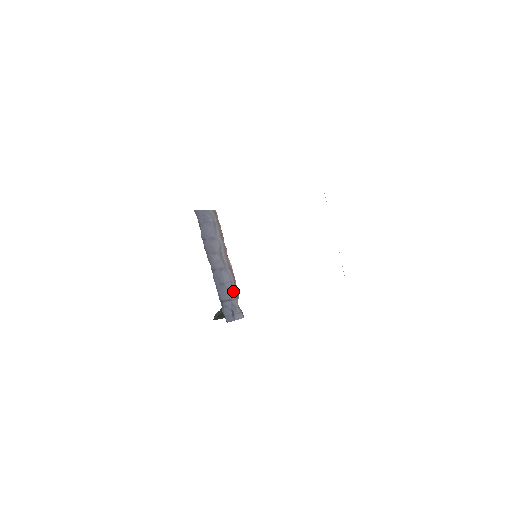
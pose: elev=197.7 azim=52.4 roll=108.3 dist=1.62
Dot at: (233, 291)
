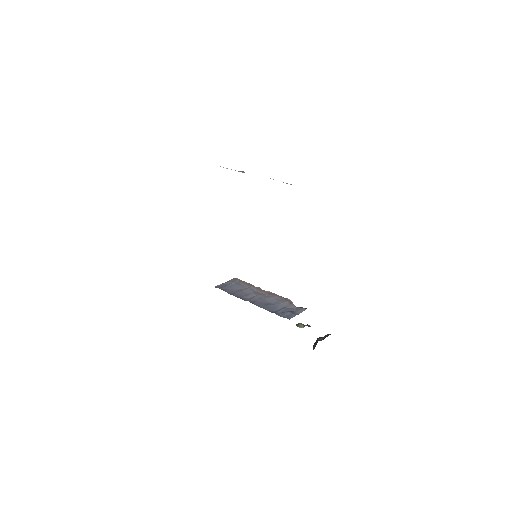
Dot at: (283, 302)
